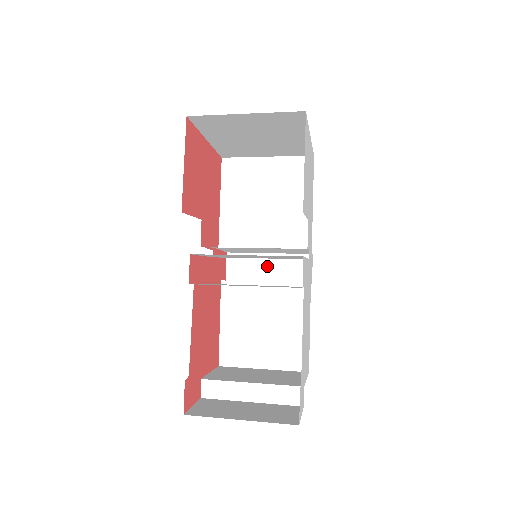
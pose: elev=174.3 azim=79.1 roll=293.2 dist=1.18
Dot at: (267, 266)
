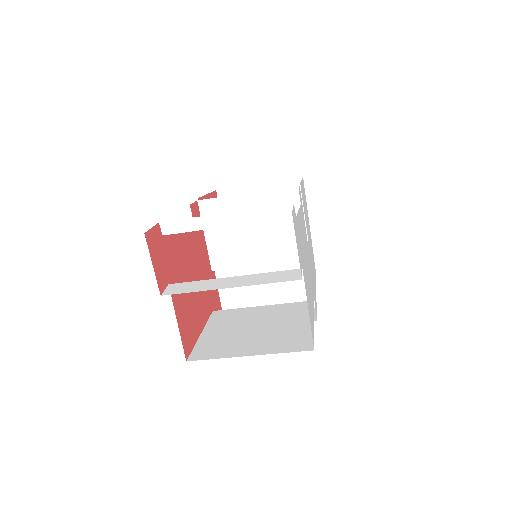
Dot at: occluded
